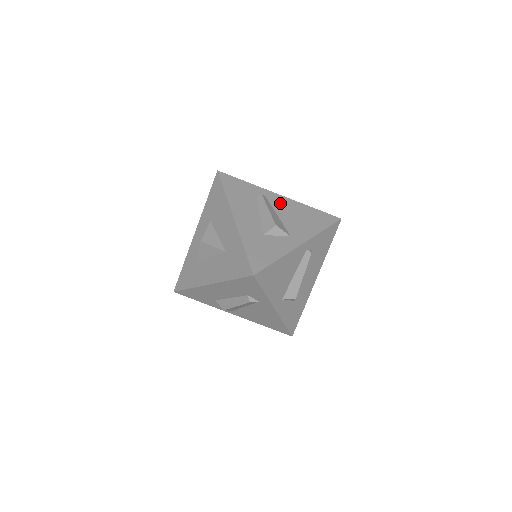
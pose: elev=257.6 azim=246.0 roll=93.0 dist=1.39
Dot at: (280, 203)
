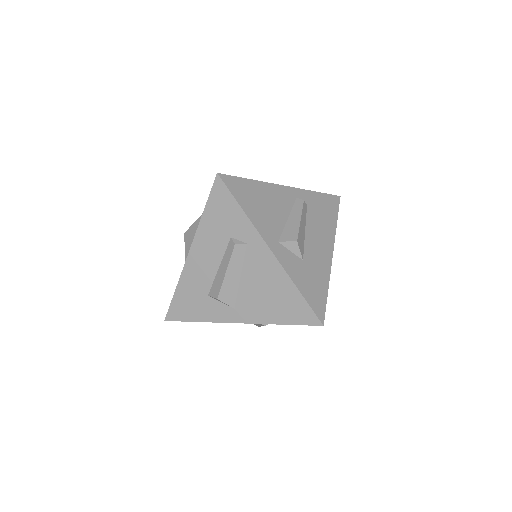
Dot at: occluded
